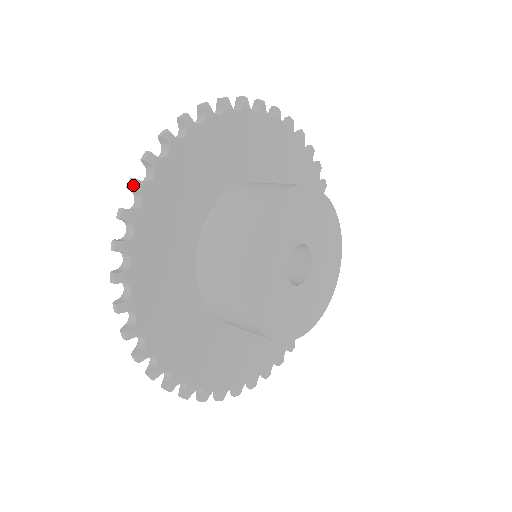
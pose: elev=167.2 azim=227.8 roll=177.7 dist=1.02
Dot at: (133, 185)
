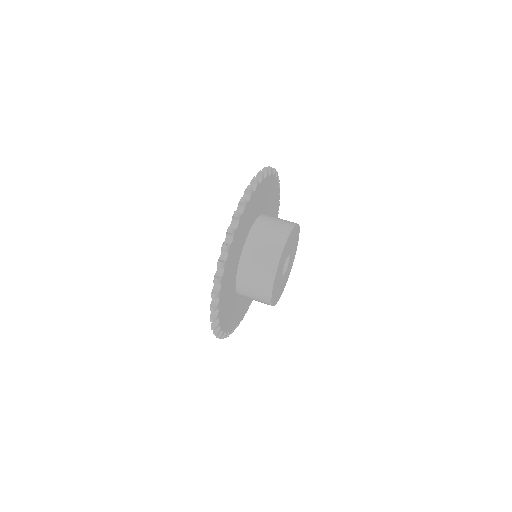
Dot at: (244, 201)
